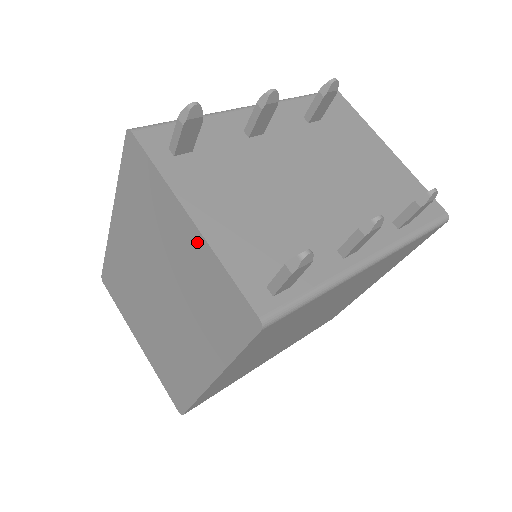
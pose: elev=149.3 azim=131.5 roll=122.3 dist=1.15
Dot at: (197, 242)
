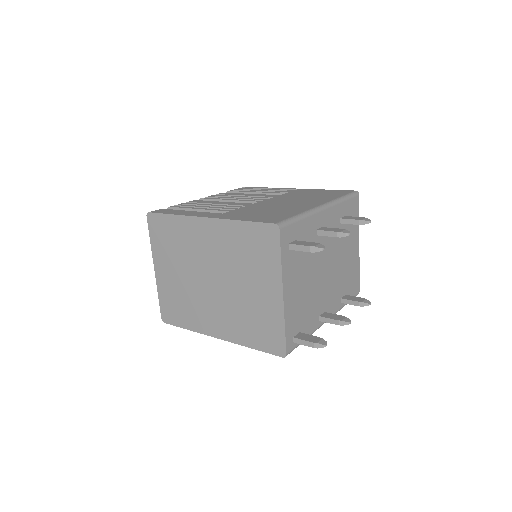
Dot at: (277, 303)
